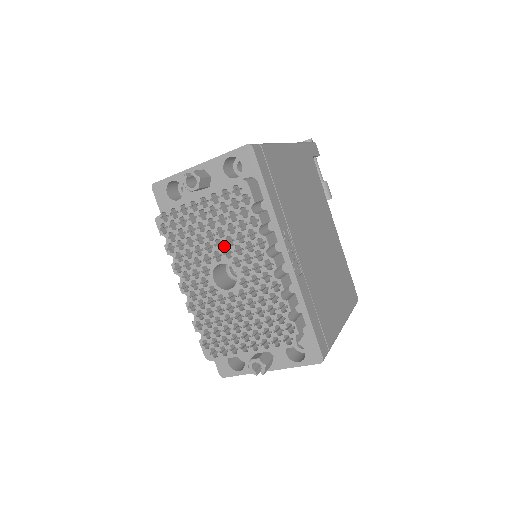
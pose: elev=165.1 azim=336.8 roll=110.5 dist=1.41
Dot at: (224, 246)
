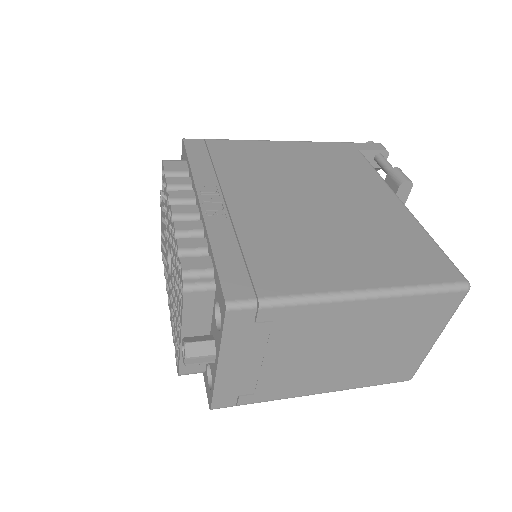
Dot at: (167, 232)
